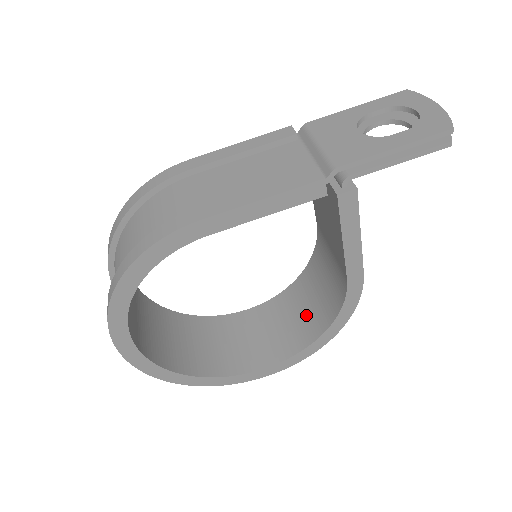
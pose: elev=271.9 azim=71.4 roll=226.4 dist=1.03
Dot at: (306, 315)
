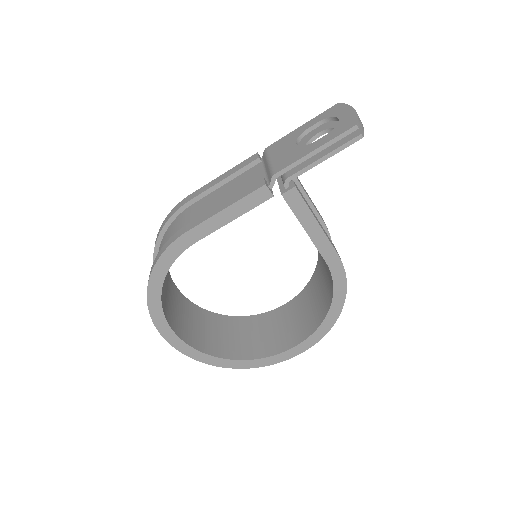
Dot at: (318, 301)
